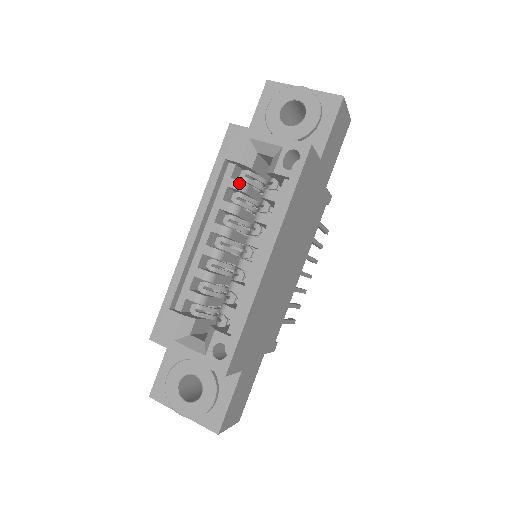
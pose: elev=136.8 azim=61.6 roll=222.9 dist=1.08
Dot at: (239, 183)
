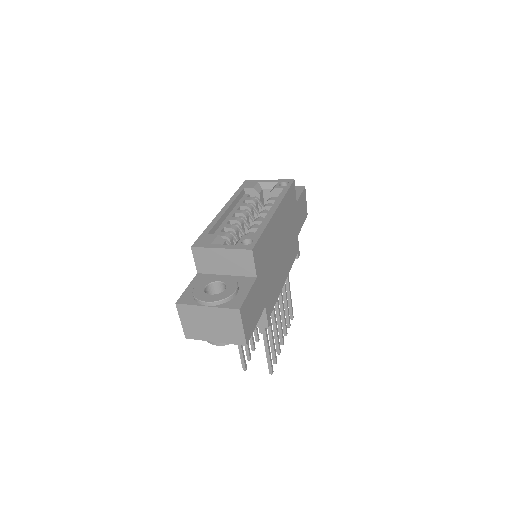
Dot at: (252, 198)
